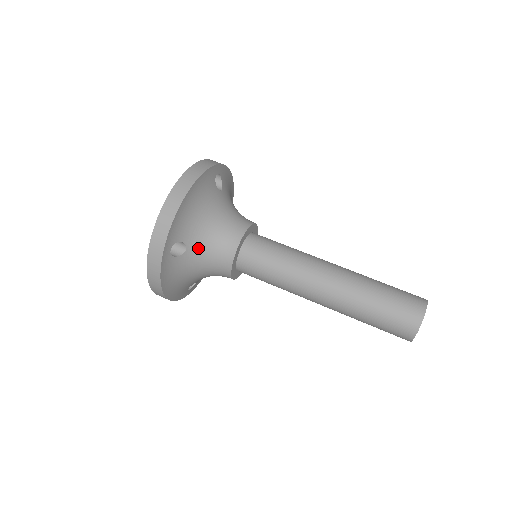
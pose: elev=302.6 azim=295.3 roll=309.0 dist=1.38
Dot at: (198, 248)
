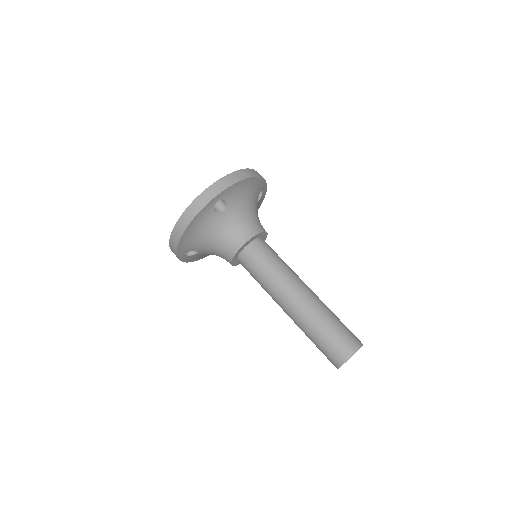
Dot at: (230, 218)
